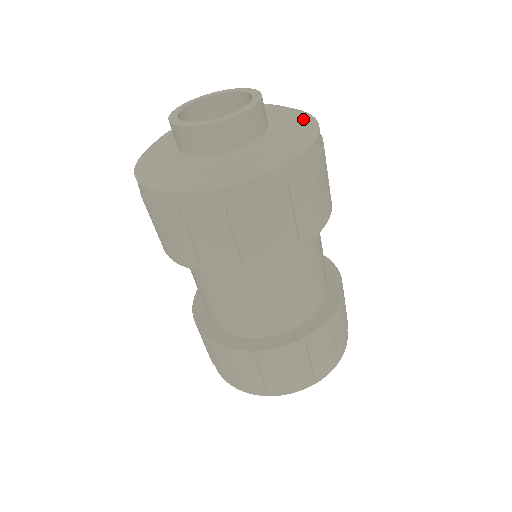
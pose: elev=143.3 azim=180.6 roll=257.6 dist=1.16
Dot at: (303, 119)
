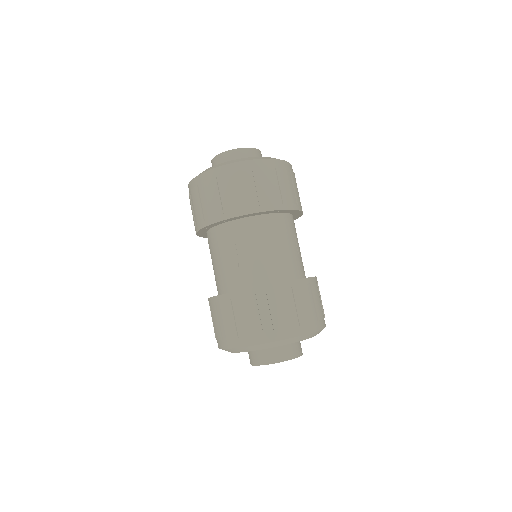
Dot at: occluded
